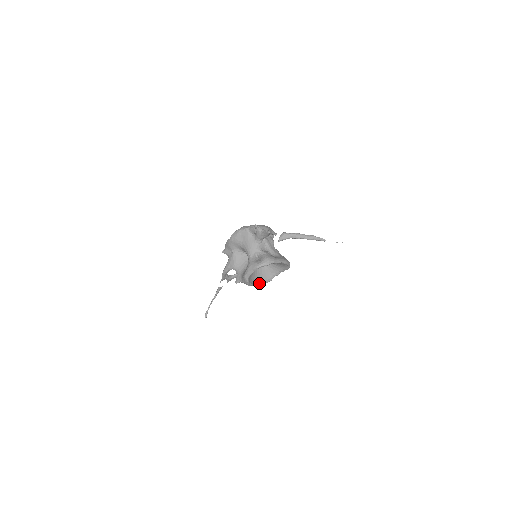
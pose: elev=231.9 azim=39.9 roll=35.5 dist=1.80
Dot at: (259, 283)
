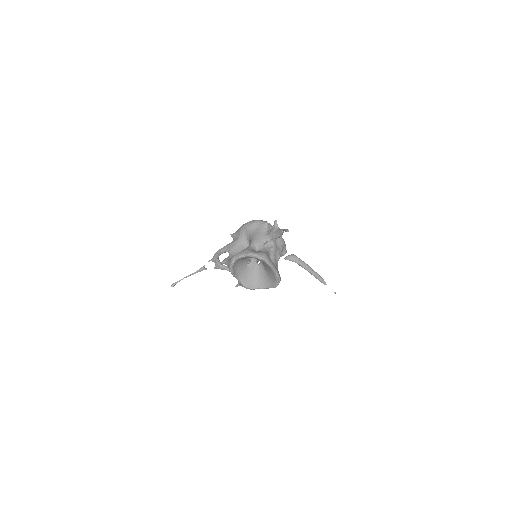
Dot at: (240, 282)
